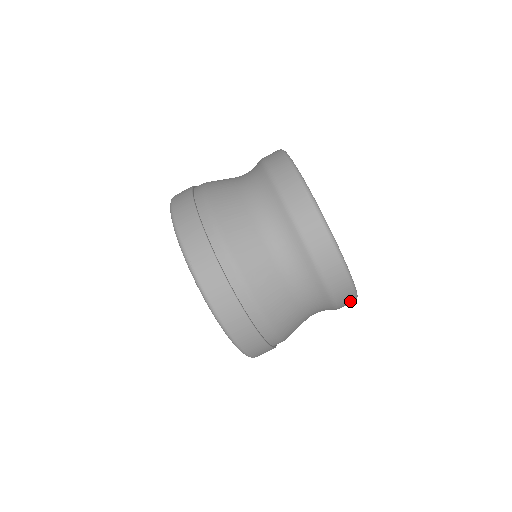
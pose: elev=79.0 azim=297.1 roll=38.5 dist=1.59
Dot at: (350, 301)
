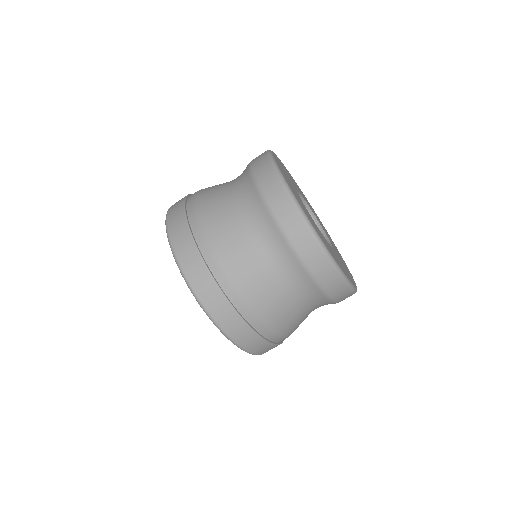
Dot at: occluded
